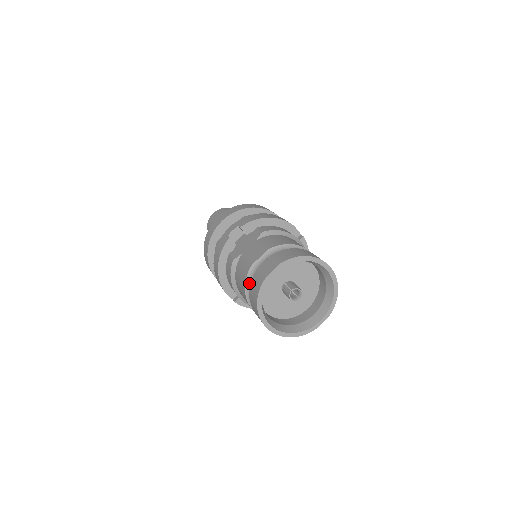
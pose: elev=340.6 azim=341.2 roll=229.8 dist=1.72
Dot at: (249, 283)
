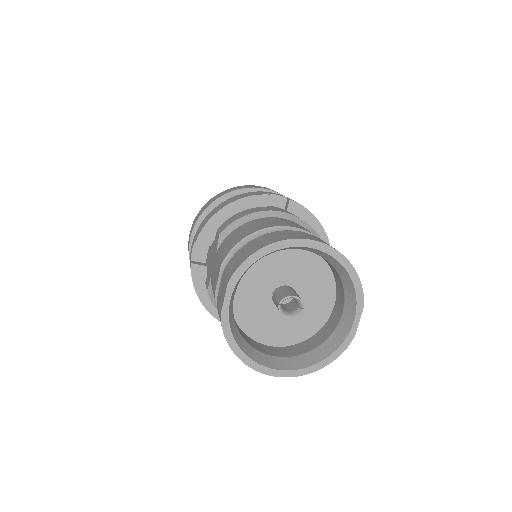
Dot at: occluded
